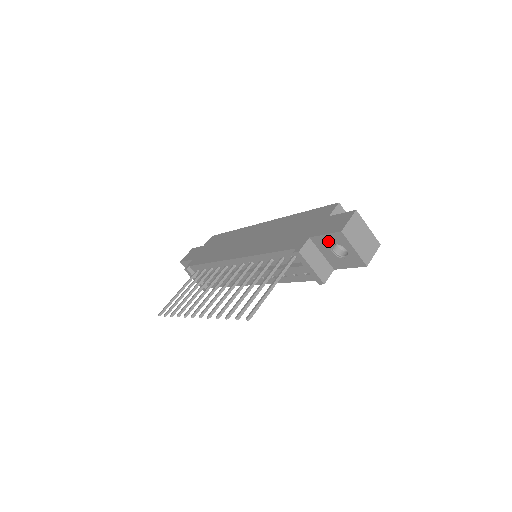
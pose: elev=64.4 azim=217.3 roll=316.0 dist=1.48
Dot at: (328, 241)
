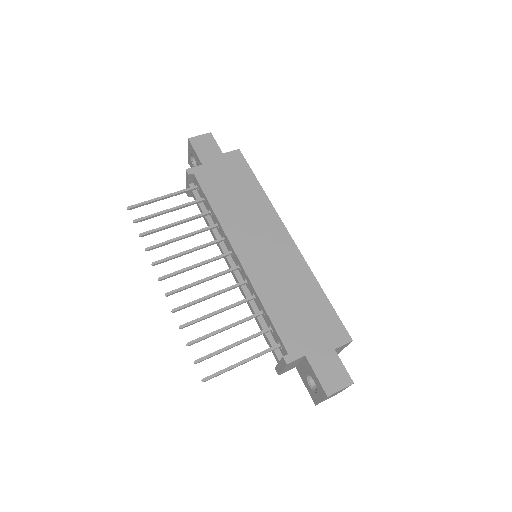
Dot at: (313, 376)
